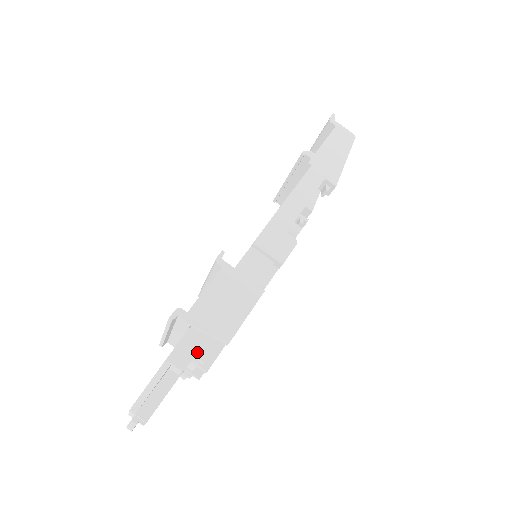
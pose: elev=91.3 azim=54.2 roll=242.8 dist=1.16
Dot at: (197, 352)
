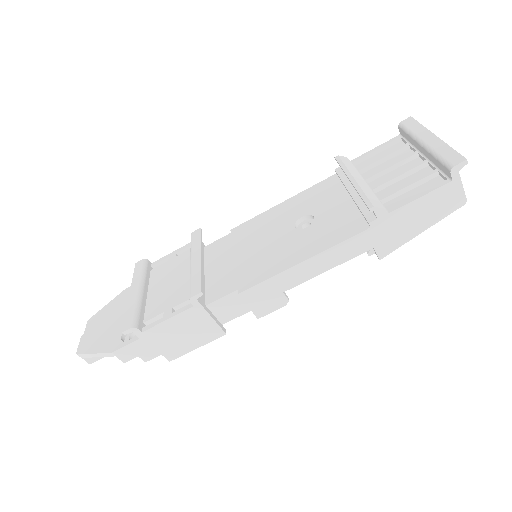
Dot at: (141, 355)
